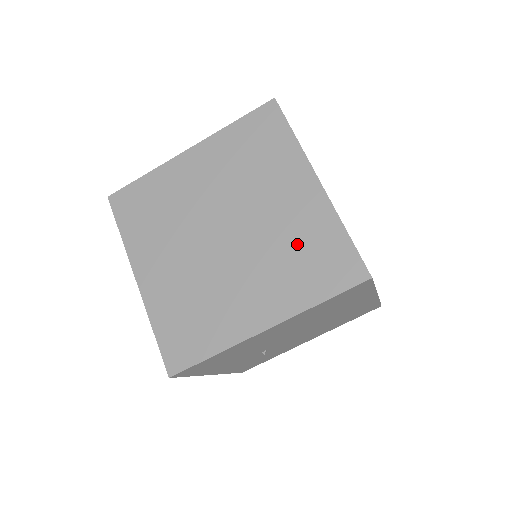
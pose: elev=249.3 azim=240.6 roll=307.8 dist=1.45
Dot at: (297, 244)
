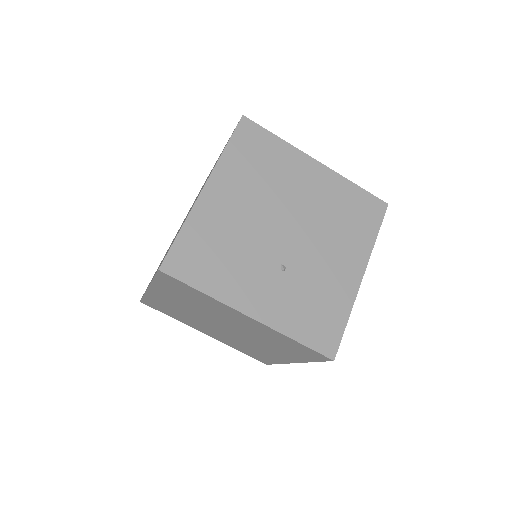
Dot at: occluded
